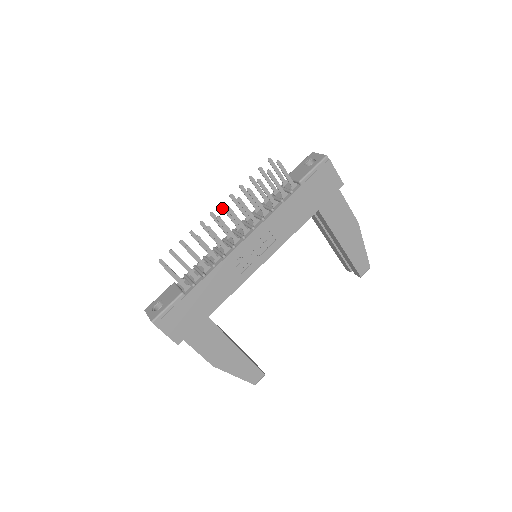
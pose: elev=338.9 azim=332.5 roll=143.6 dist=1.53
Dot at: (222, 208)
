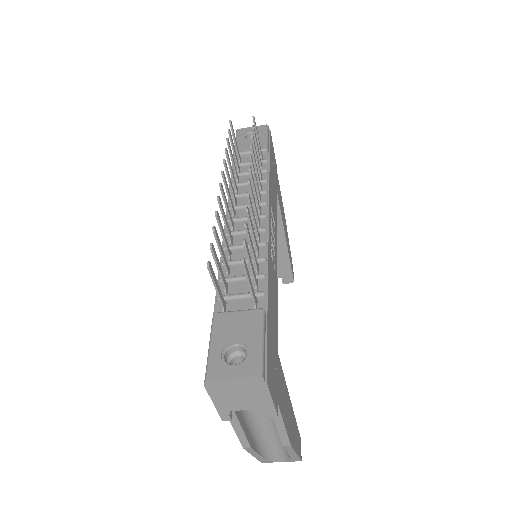
Dot at: (224, 179)
